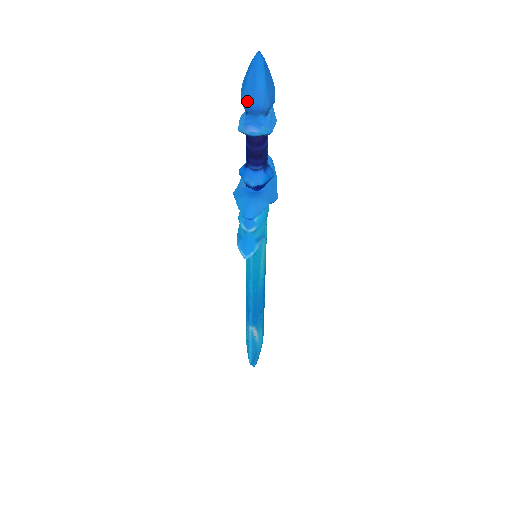
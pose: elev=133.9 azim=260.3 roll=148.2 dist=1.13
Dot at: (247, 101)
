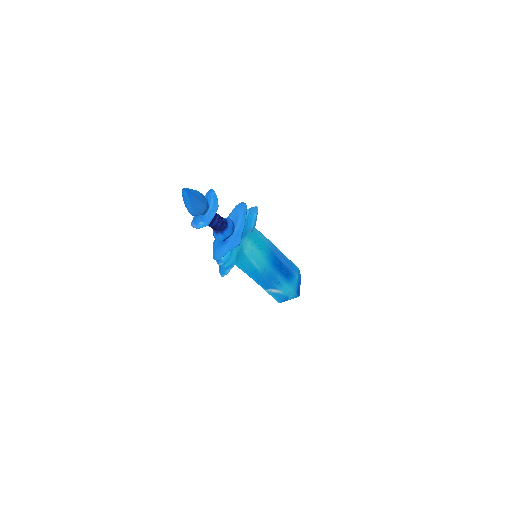
Dot at: occluded
